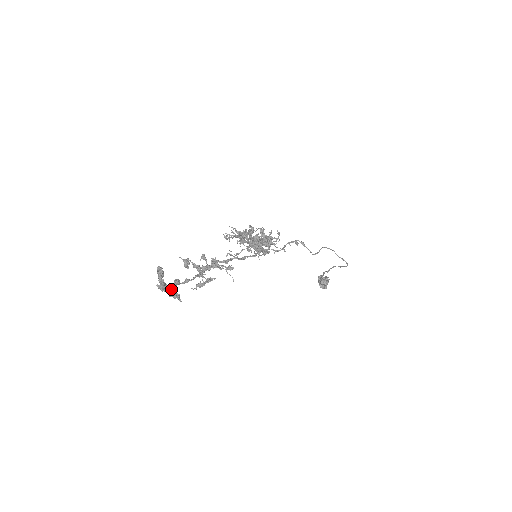
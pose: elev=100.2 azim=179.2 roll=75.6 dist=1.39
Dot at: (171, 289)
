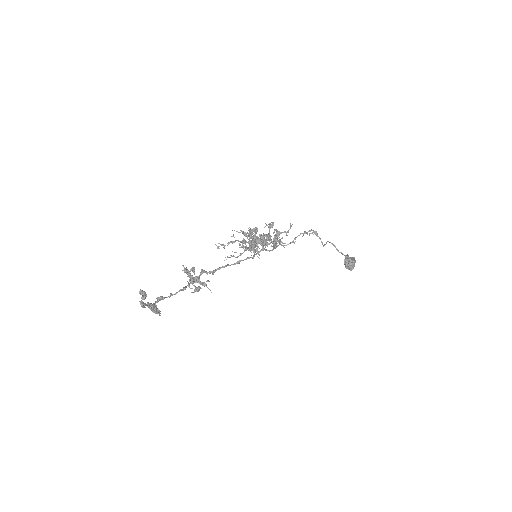
Dot at: (152, 306)
